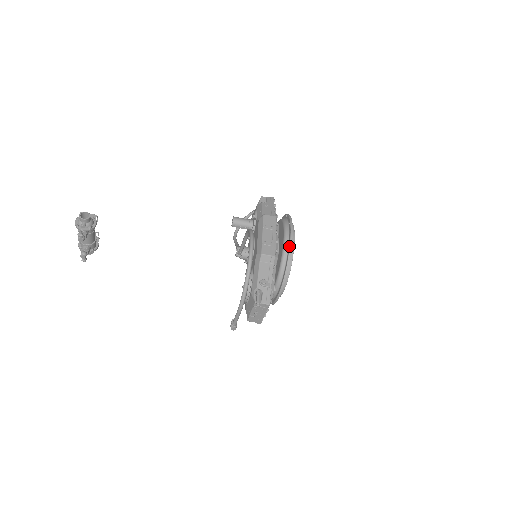
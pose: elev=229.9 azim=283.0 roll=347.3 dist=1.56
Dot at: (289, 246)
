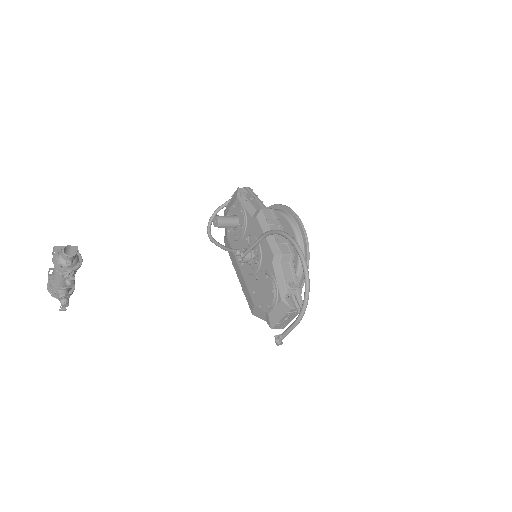
Dot at: (305, 240)
